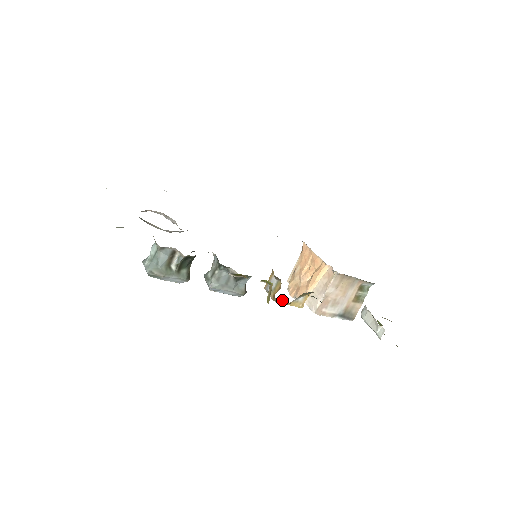
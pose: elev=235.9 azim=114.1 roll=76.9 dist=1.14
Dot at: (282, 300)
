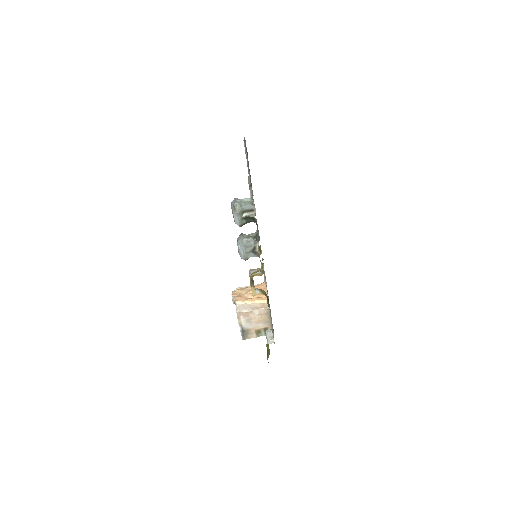
Dot at: occluded
